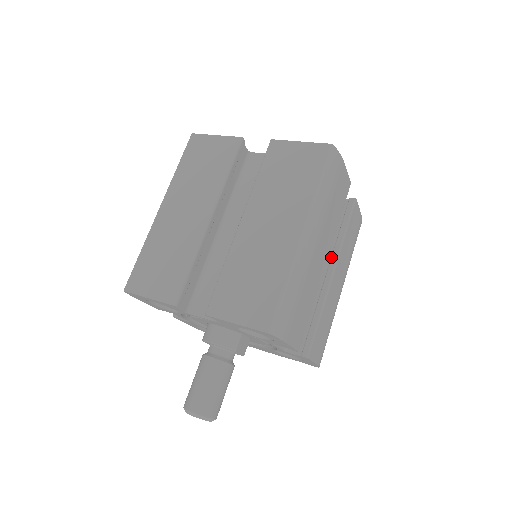
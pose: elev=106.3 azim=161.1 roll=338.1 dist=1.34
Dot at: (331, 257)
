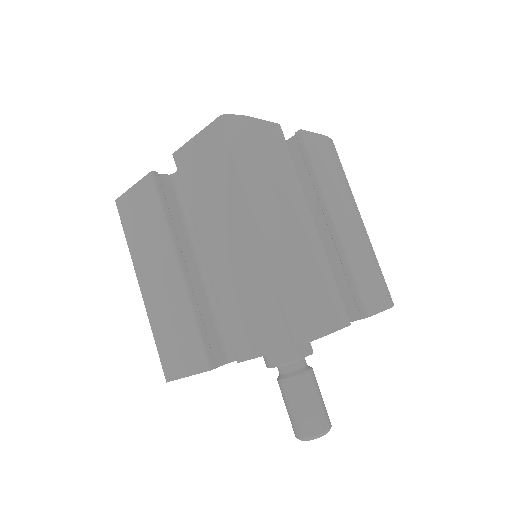
Dot at: (320, 205)
